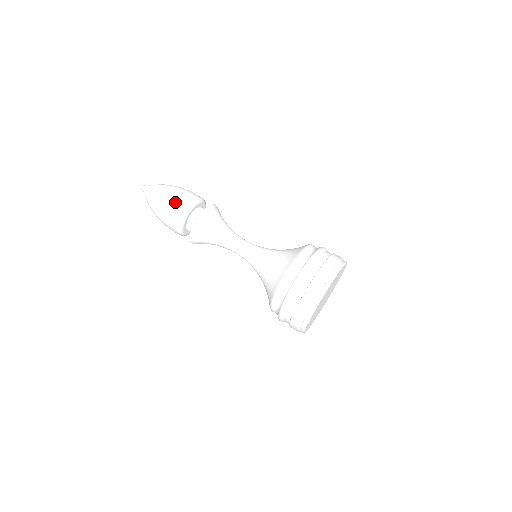
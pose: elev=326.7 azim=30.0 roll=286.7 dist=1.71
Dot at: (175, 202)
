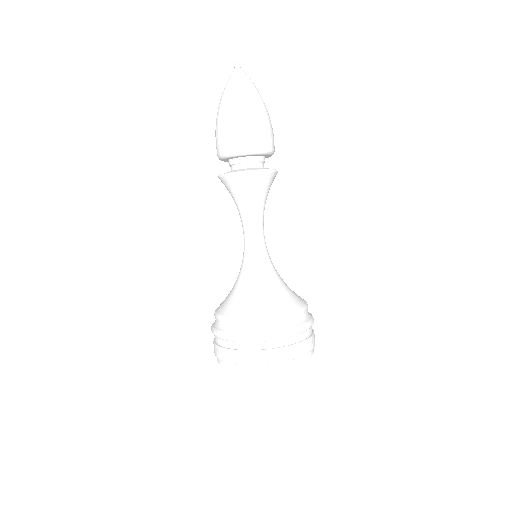
Dot at: (235, 131)
